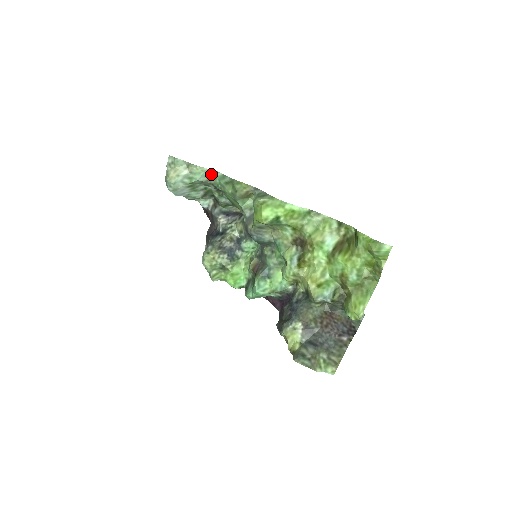
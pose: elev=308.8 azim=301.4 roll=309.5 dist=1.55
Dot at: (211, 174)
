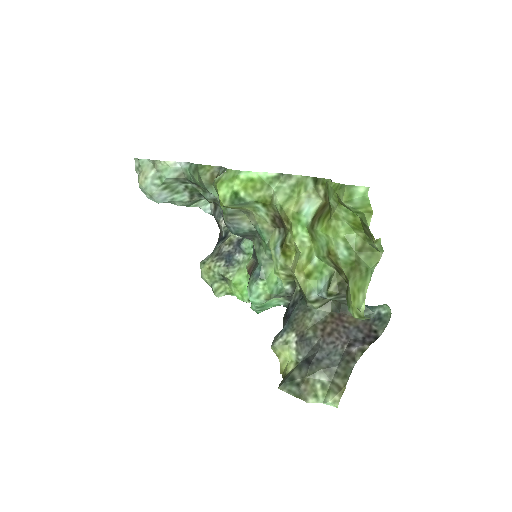
Dot at: (181, 167)
